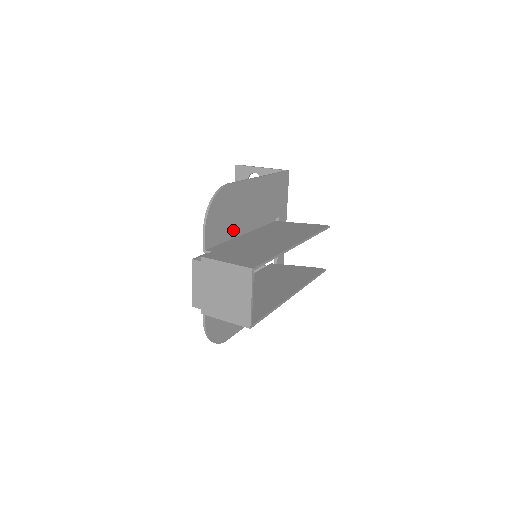
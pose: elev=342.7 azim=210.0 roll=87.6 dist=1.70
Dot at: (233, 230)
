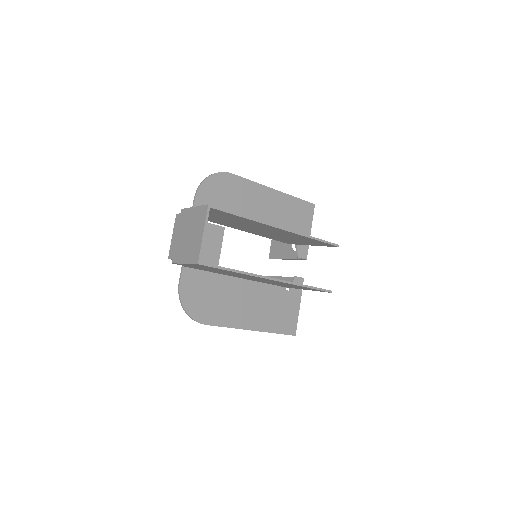
Dot at: occluded
